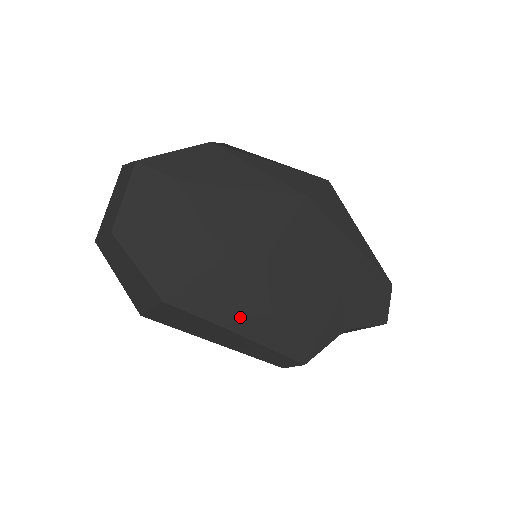
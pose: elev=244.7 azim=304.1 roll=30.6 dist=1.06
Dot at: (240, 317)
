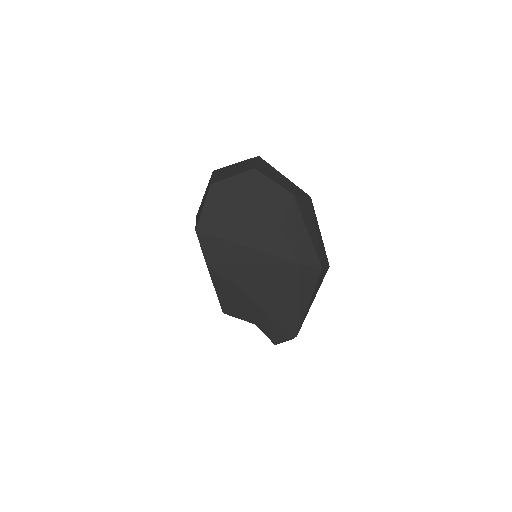
Dot at: (216, 269)
